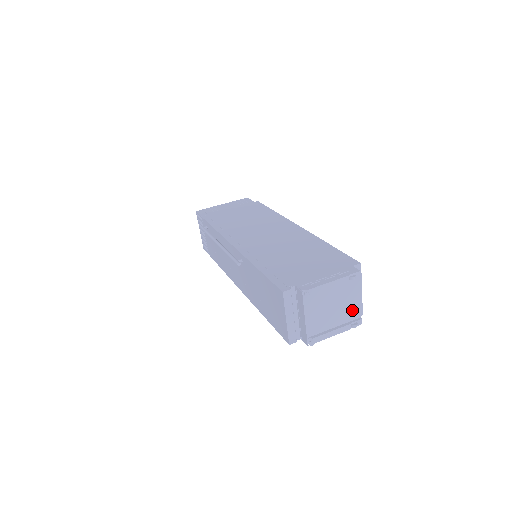
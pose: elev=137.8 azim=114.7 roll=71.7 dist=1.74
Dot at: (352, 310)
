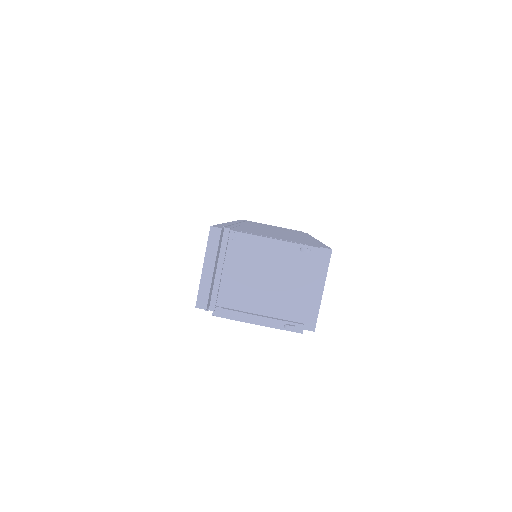
Dot at: (294, 304)
